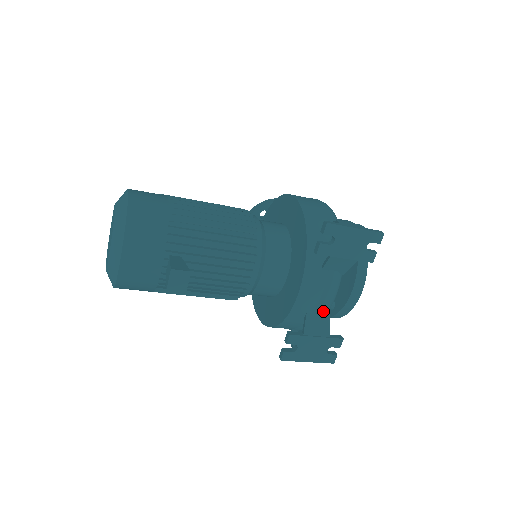
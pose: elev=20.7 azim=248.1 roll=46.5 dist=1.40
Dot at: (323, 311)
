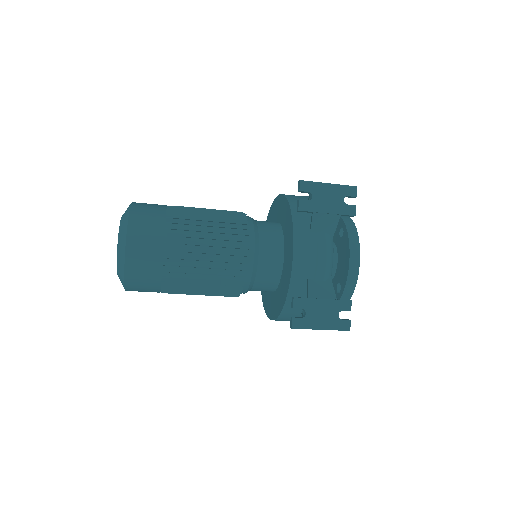
Dot at: (323, 275)
